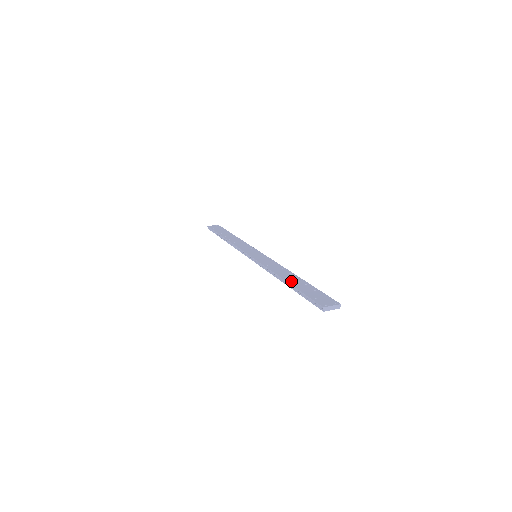
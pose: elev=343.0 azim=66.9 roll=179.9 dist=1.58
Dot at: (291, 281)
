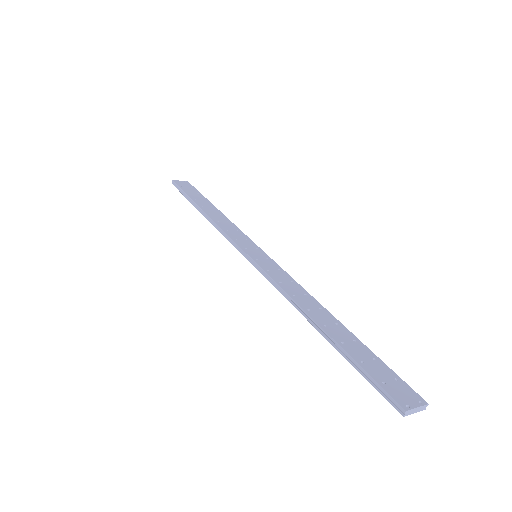
Dot at: (329, 329)
